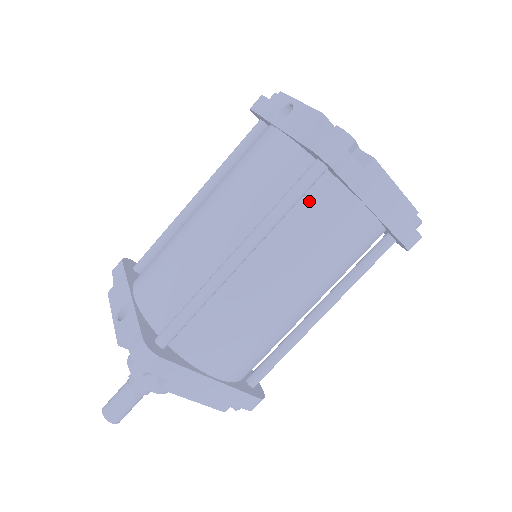
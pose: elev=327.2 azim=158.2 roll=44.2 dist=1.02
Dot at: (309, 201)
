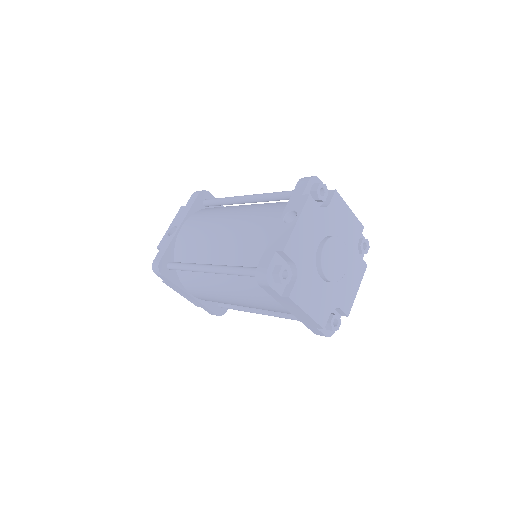
Dot at: occluded
